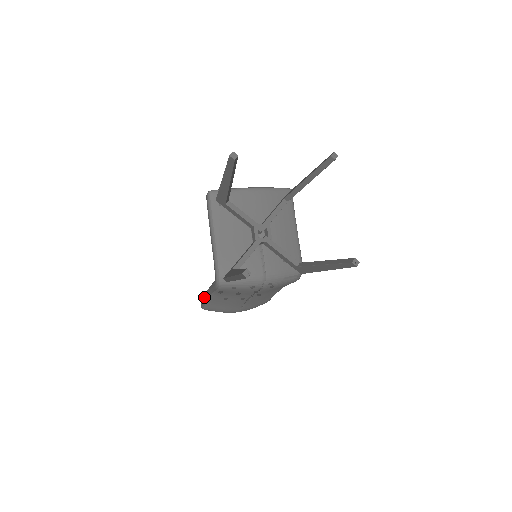
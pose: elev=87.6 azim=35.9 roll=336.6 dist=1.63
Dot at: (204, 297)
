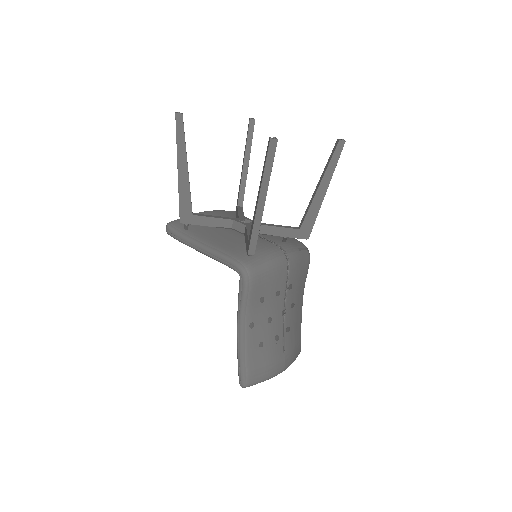
Dot at: (238, 351)
